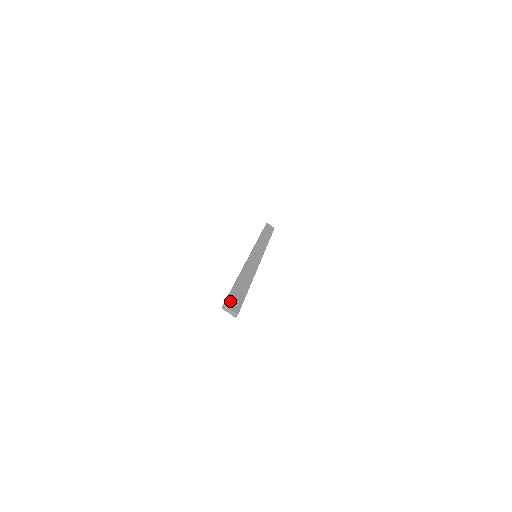
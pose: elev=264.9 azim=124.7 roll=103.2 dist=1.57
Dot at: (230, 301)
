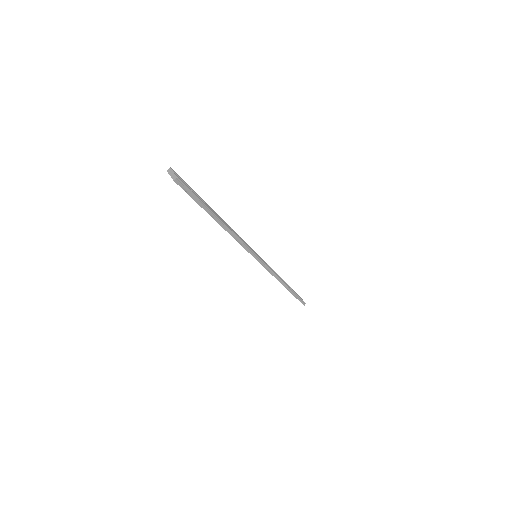
Dot at: (181, 178)
